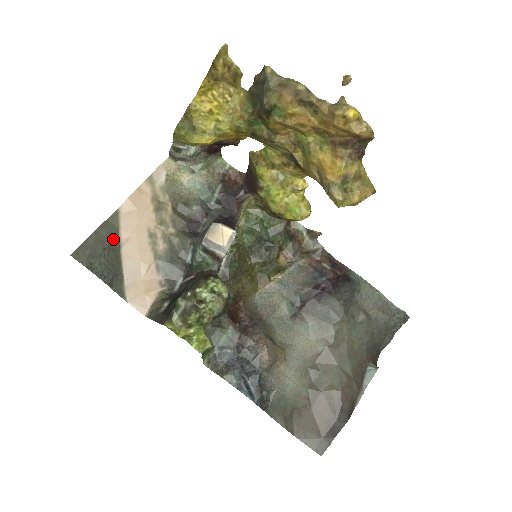
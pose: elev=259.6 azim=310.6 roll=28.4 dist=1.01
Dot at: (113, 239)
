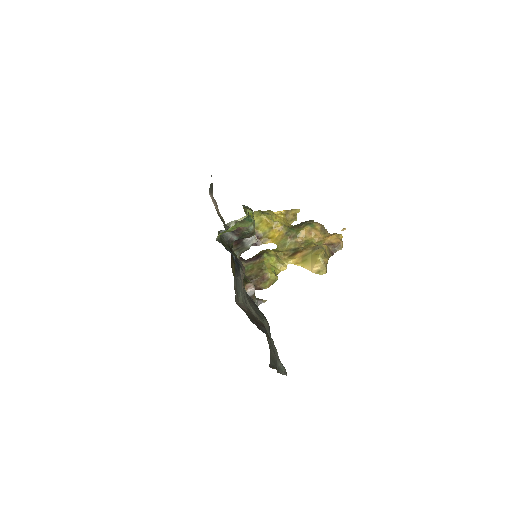
Dot at: (212, 190)
